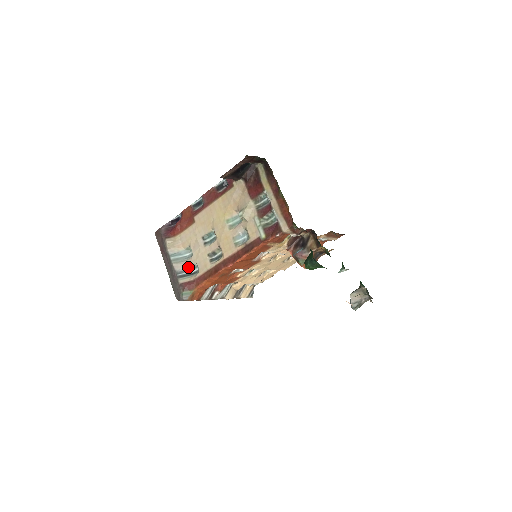
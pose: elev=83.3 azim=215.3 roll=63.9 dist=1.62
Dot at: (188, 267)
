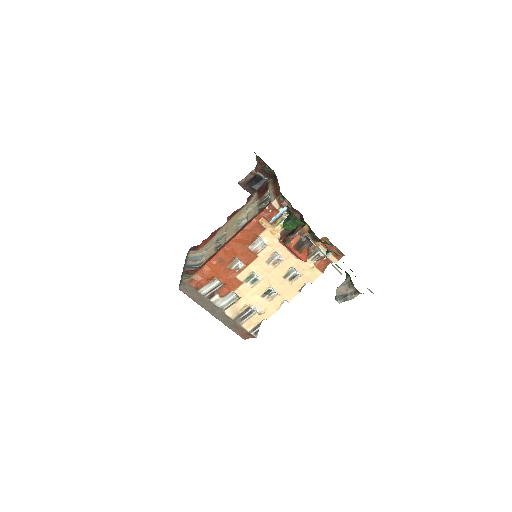
Dot at: (198, 263)
